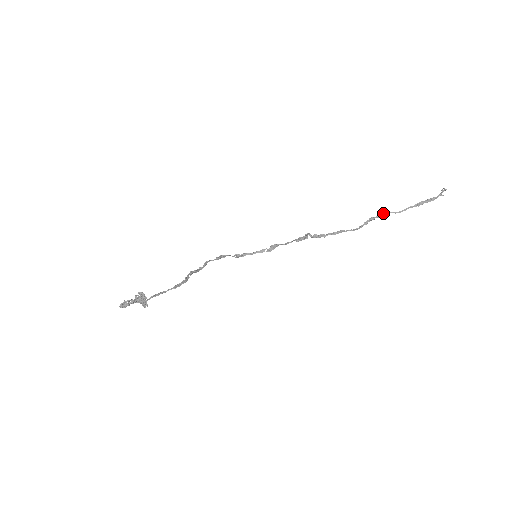
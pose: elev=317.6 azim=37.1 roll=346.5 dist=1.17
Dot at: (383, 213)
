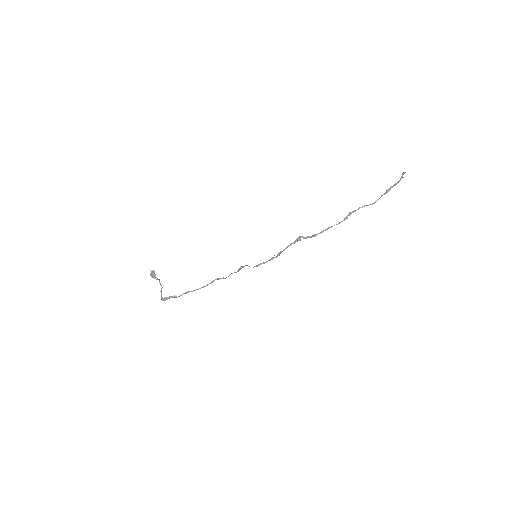
Dot at: (361, 207)
